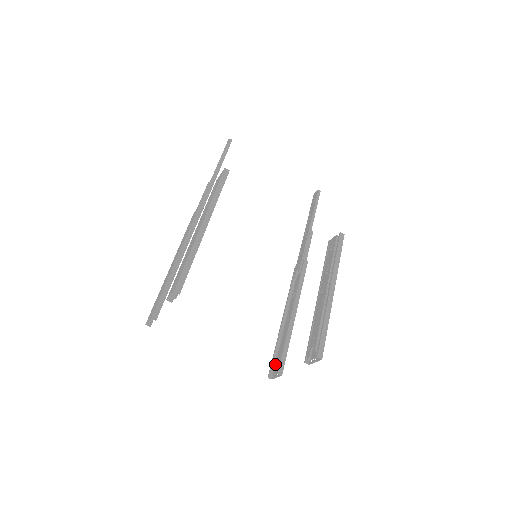
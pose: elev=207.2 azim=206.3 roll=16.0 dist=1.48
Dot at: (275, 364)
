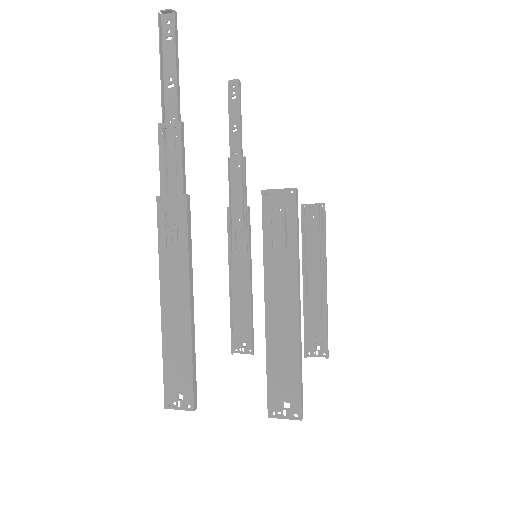
Dot at: (233, 336)
